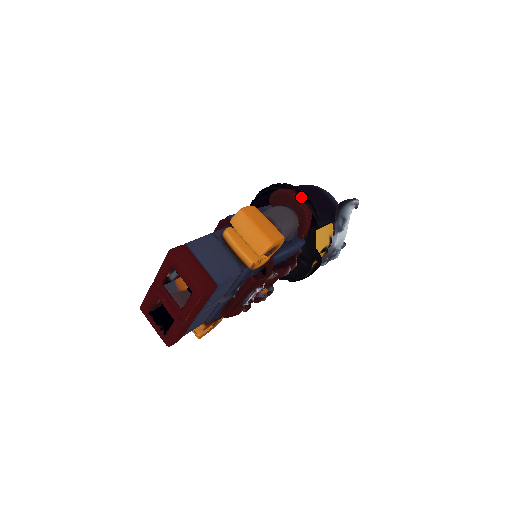
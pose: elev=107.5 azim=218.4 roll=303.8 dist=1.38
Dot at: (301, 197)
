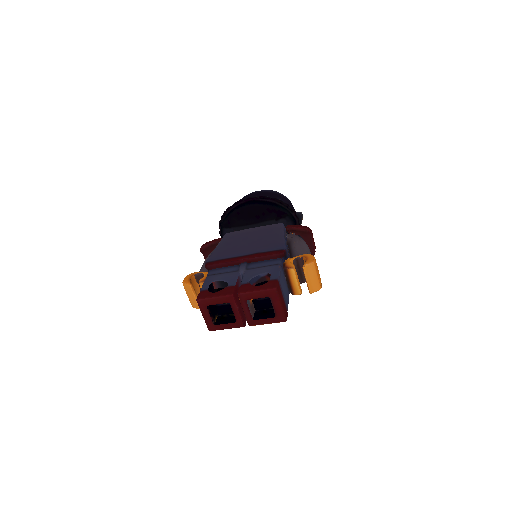
Dot at: (297, 221)
